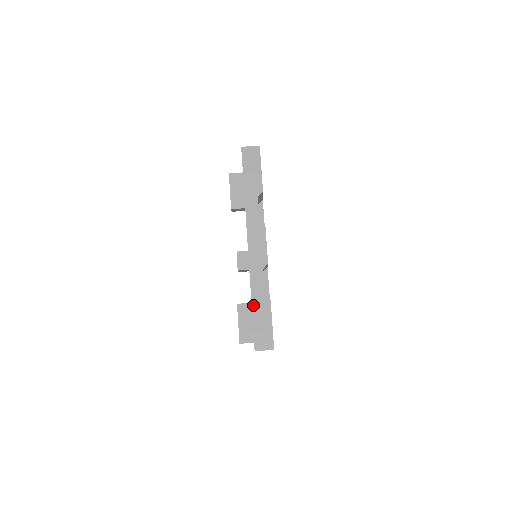
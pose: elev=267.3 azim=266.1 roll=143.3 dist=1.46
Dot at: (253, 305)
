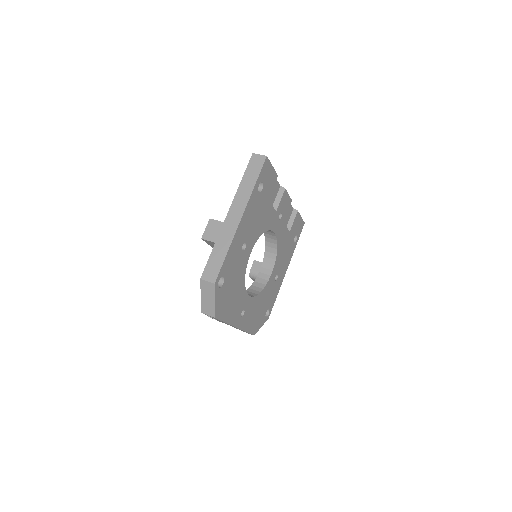
Dot at: occluded
